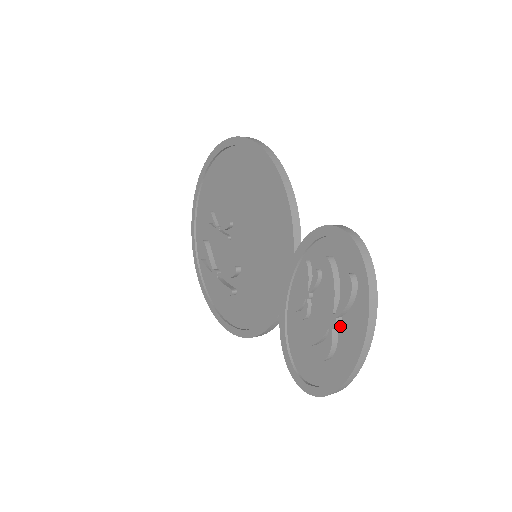
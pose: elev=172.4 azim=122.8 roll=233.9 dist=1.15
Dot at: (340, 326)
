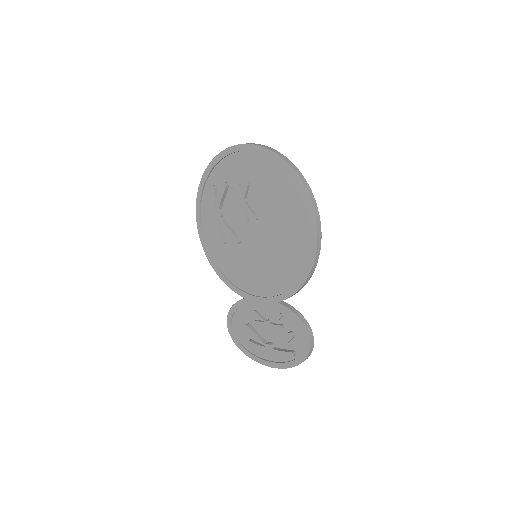
Dot at: occluded
